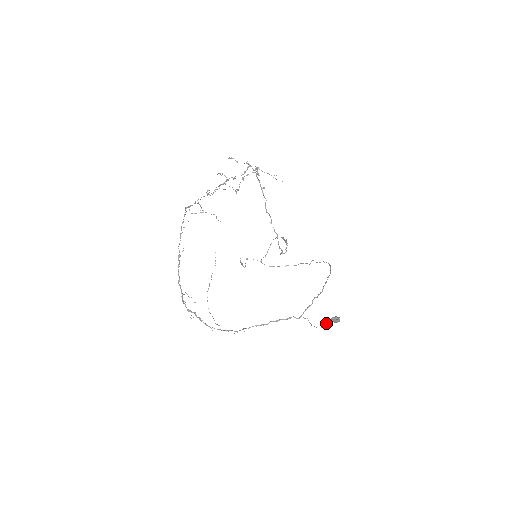
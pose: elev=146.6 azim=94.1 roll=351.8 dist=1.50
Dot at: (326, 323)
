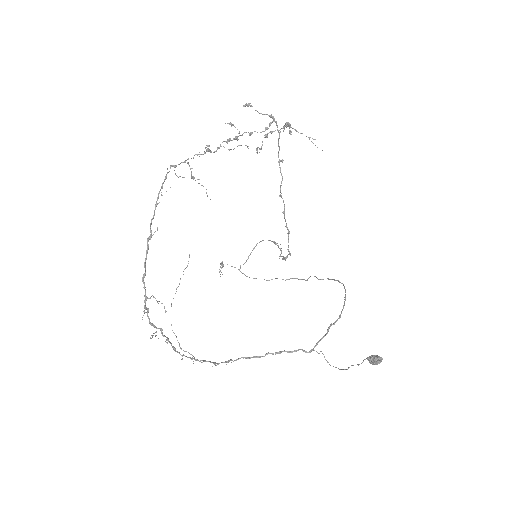
Dot at: (359, 364)
